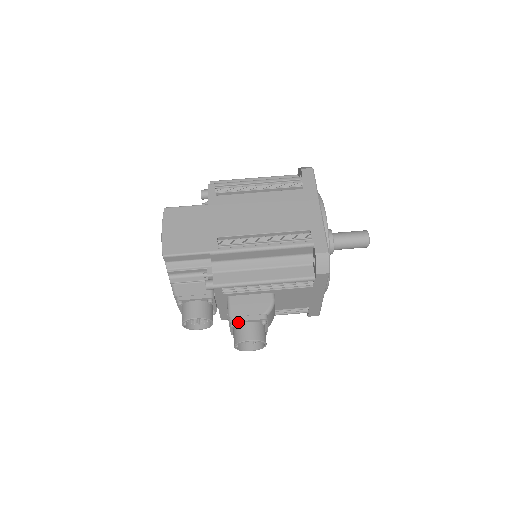
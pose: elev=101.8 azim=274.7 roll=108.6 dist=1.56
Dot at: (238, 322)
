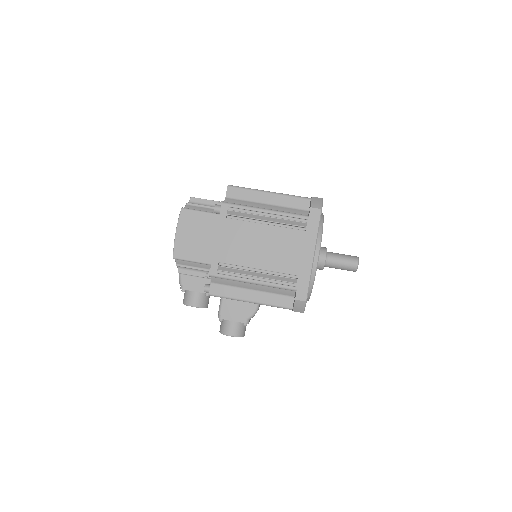
Dot at: (225, 319)
